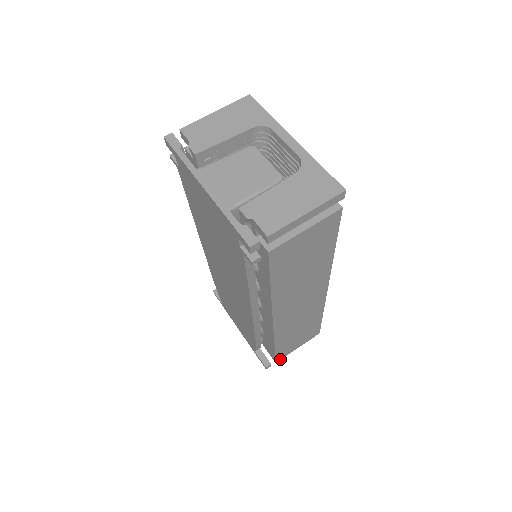
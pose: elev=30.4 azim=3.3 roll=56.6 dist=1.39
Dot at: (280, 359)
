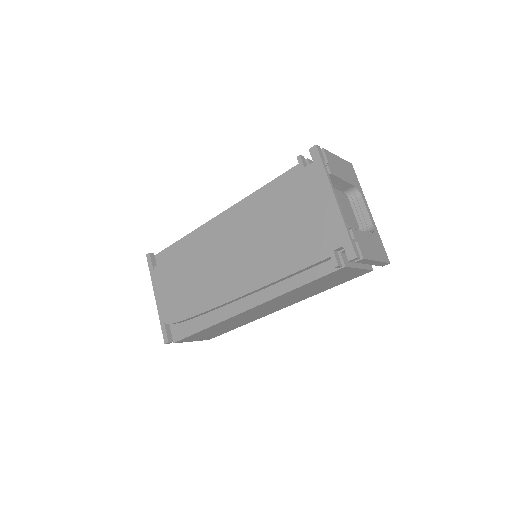
Dot at: (178, 342)
